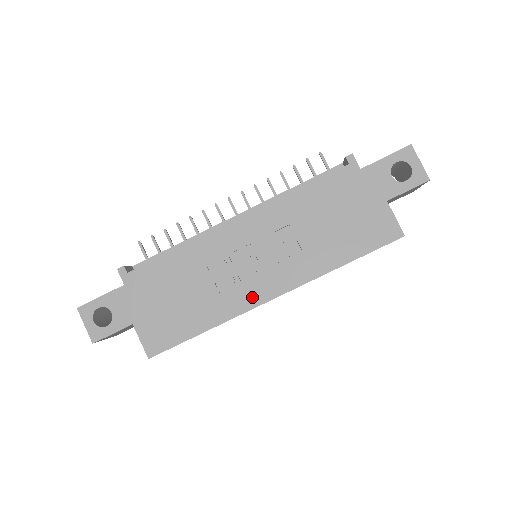
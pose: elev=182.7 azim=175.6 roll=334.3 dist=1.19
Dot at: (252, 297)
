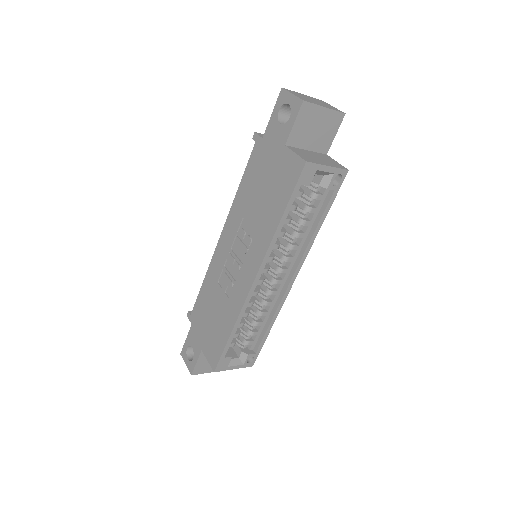
Dot at: (243, 289)
